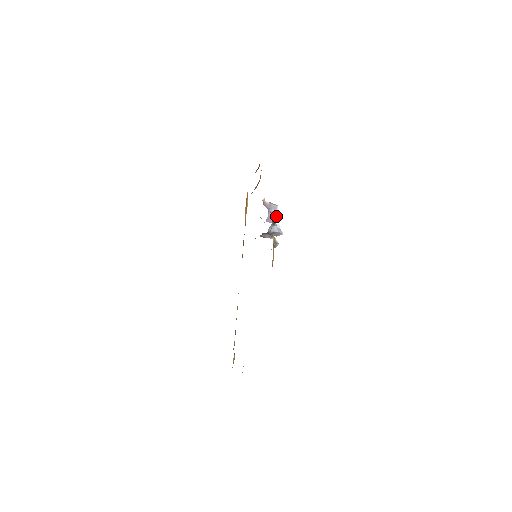
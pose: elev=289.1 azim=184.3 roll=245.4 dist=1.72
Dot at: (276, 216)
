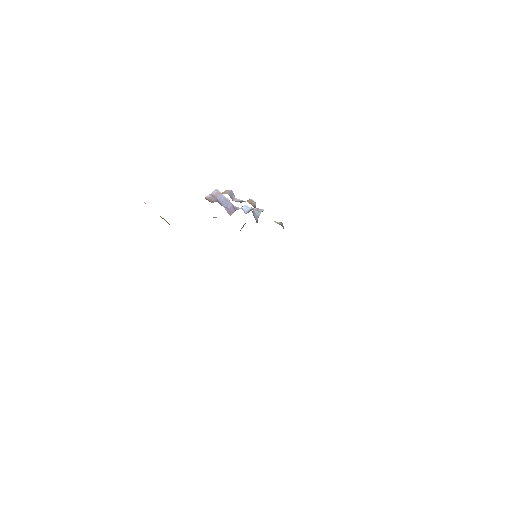
Dot at: (249, 200)
